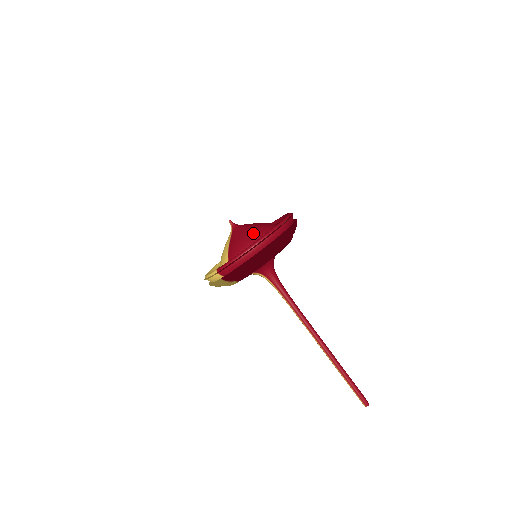
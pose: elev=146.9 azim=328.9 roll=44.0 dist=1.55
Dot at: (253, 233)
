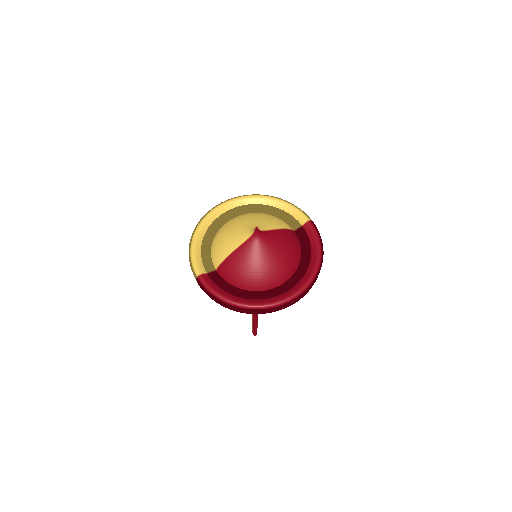
Dot at: (261, 273)
